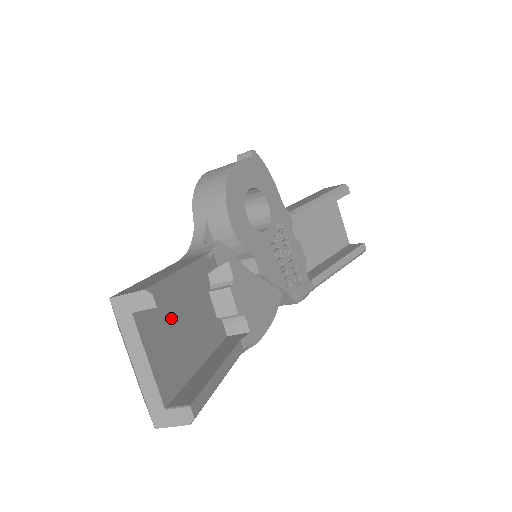
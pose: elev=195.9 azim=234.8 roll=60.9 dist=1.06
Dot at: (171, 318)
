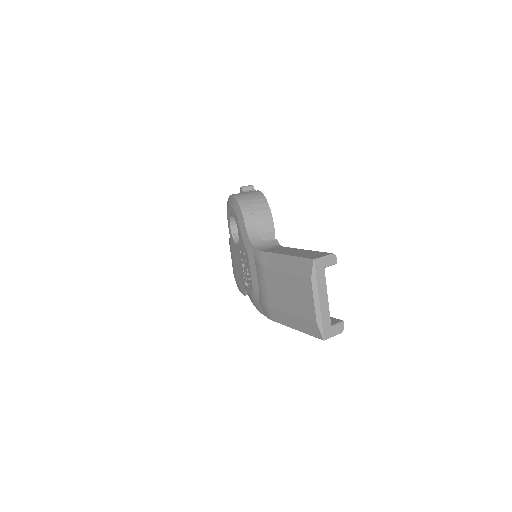
Dot at: occluded
